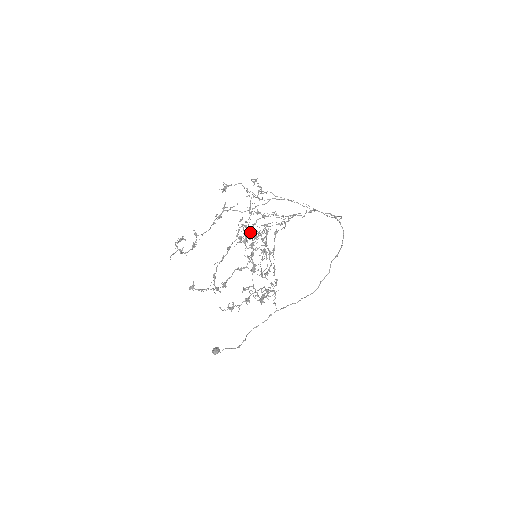
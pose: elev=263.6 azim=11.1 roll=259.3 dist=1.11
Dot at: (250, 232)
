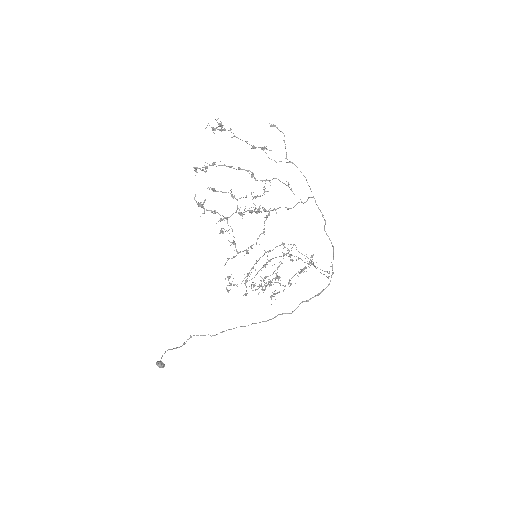
Dot at: (262, 180)
